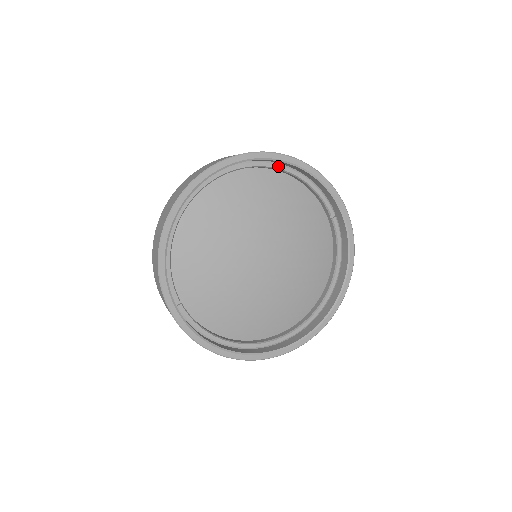
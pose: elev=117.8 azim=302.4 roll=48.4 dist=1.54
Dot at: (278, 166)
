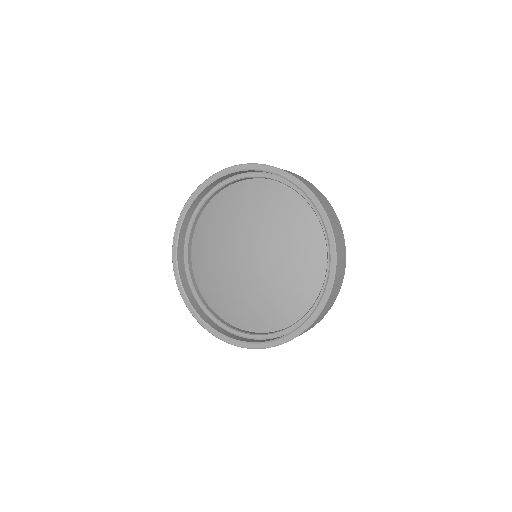
Dot at: (299, 190)
